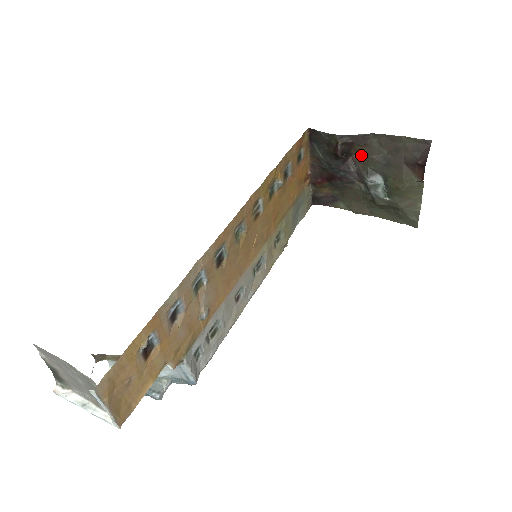
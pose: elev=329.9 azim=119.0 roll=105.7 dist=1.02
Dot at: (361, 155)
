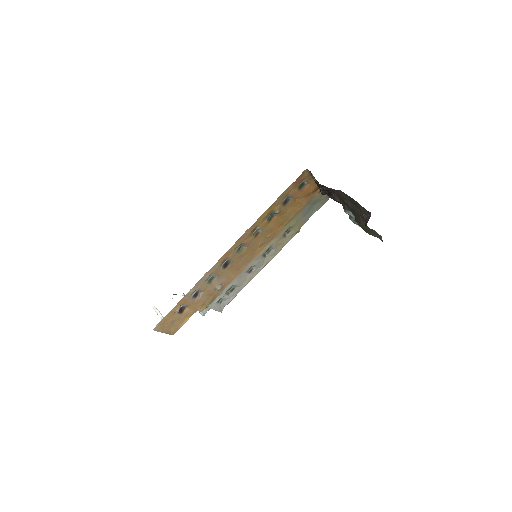
Dot at: occluded
